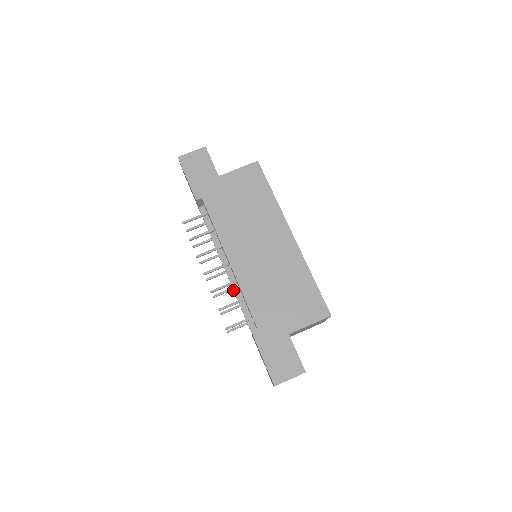
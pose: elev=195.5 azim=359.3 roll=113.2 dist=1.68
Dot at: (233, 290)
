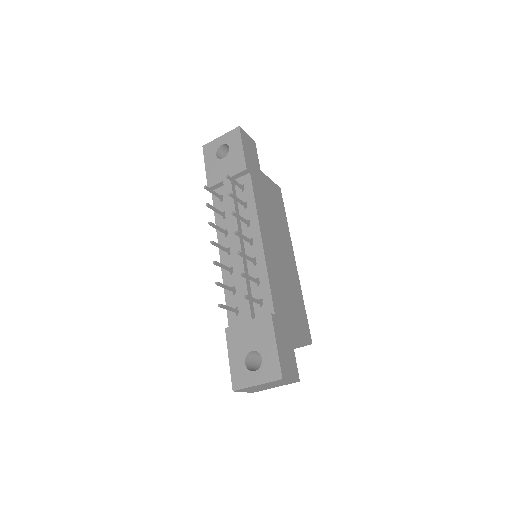
Dot at: (240, 268)
